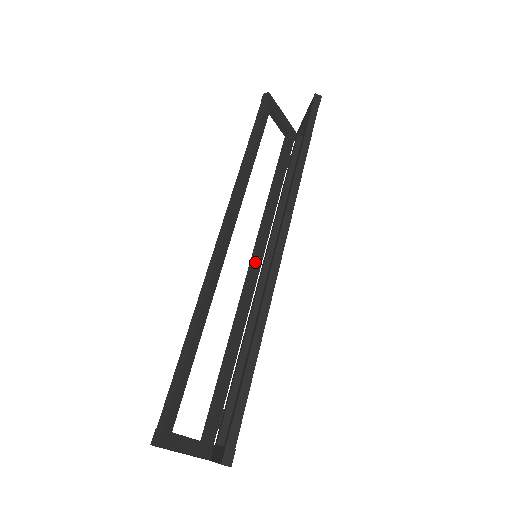
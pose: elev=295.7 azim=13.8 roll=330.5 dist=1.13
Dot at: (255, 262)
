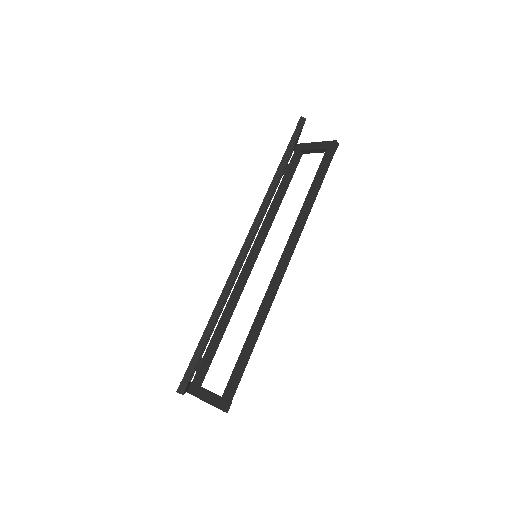
Dot at: occluded
